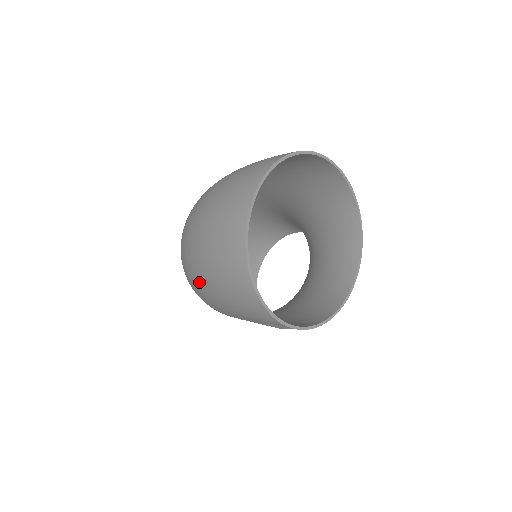
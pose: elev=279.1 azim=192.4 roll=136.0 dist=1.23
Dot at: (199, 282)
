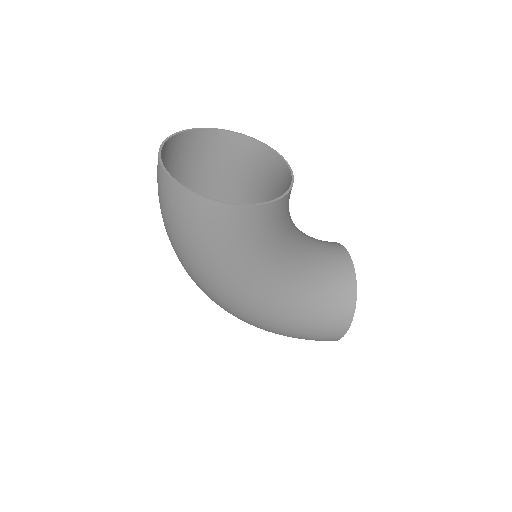
Dot at: (185, 254)
